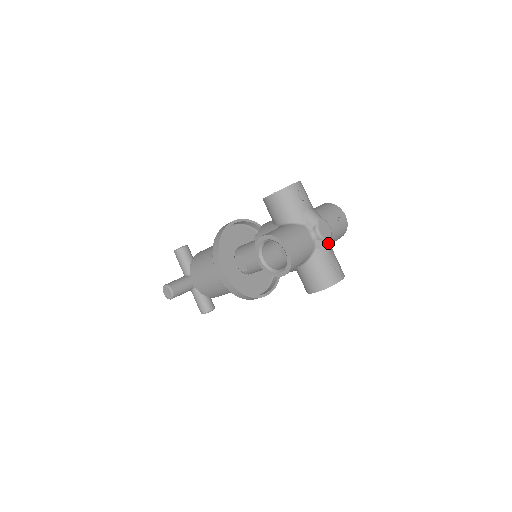
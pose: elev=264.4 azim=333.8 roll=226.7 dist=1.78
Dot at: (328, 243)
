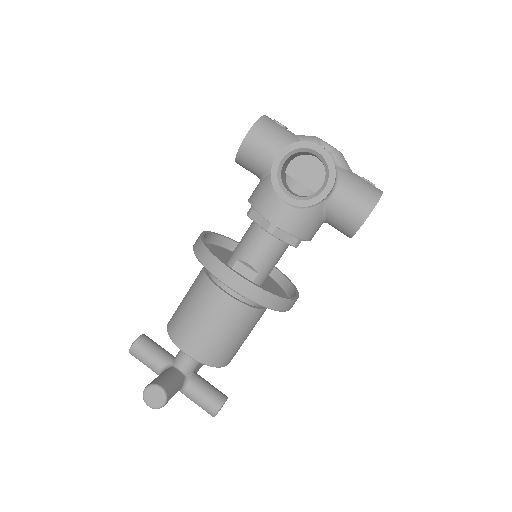
Dot at: (342, 156)
